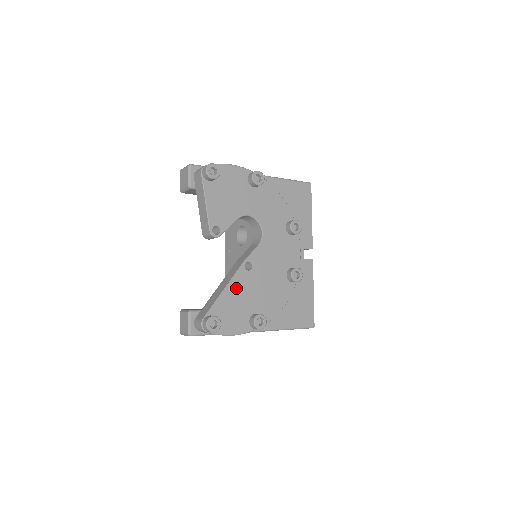
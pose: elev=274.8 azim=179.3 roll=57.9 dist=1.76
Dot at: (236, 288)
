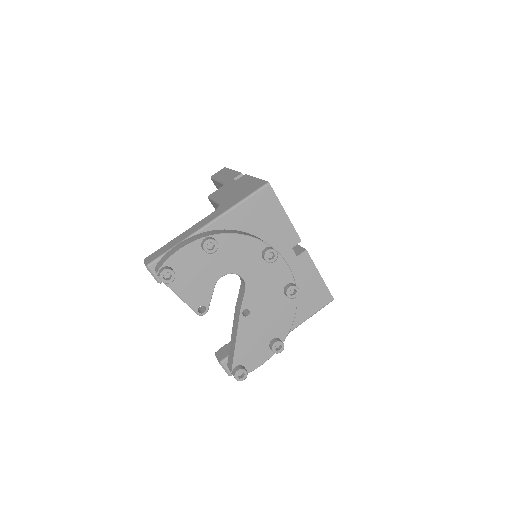
Dot at: (245, 335)
